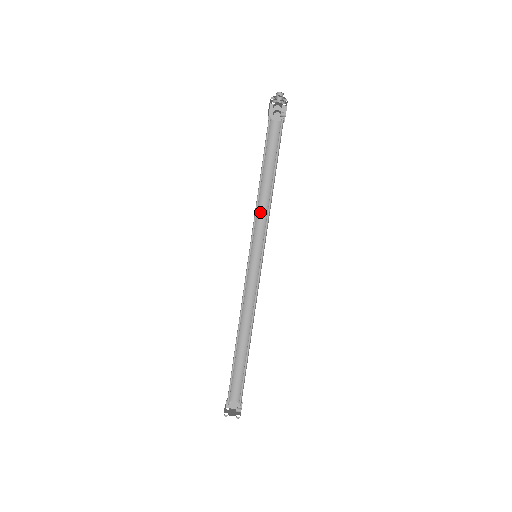
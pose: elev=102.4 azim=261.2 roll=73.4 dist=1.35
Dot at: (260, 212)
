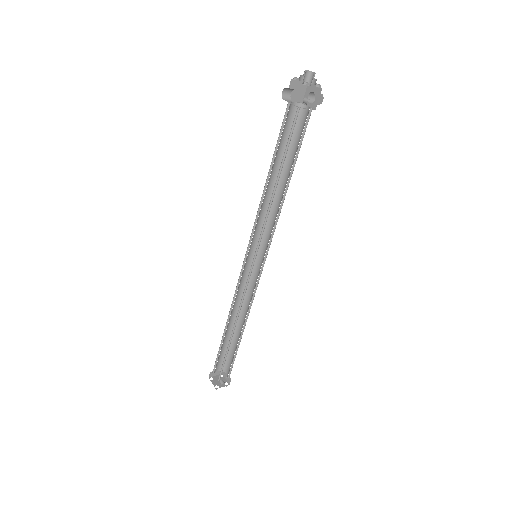
Dot at: (274, 211)
